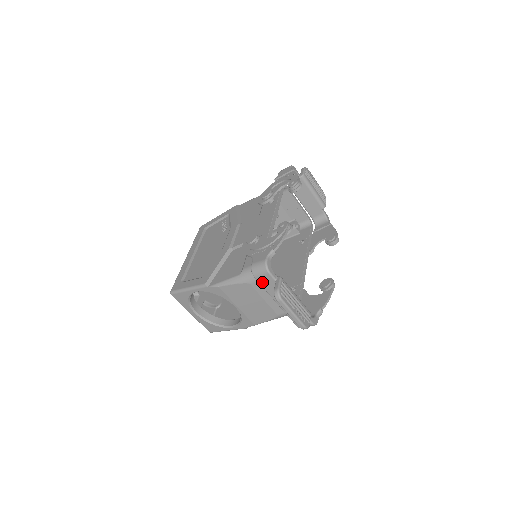
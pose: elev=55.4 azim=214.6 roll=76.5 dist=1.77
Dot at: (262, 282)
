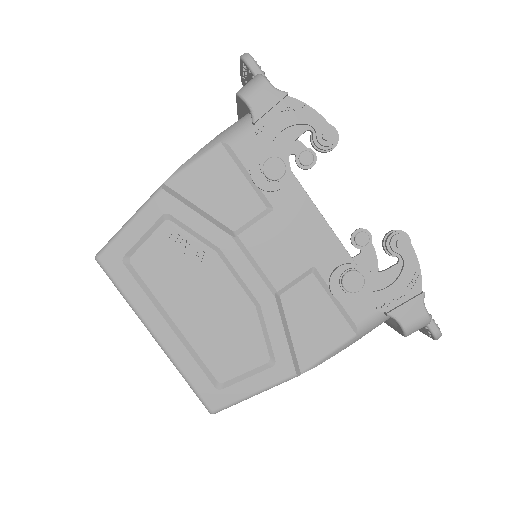
Dot at: occluded
